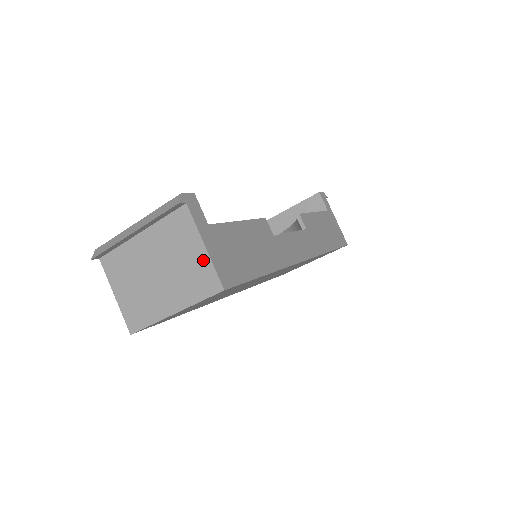
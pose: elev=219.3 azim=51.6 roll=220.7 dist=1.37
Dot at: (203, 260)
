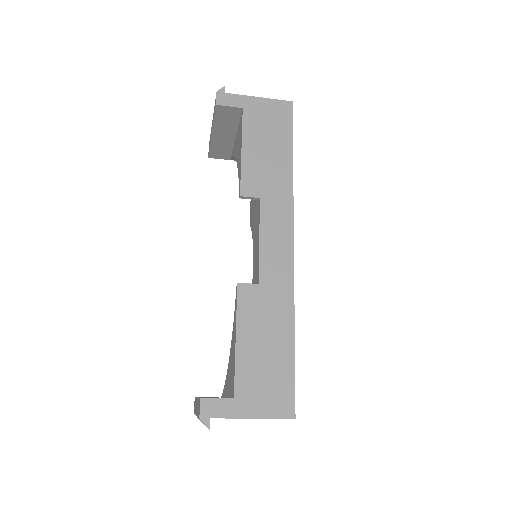
Dot at: occluded
